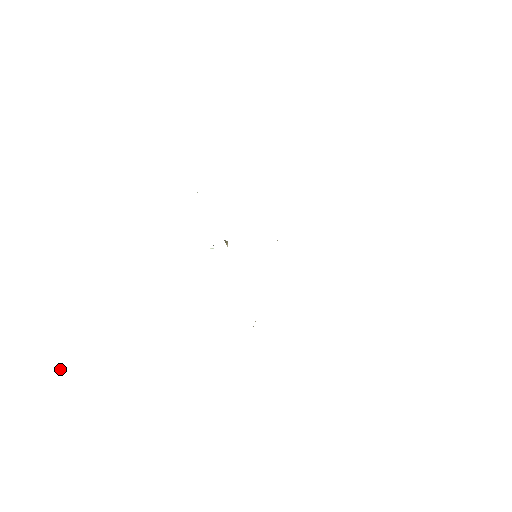
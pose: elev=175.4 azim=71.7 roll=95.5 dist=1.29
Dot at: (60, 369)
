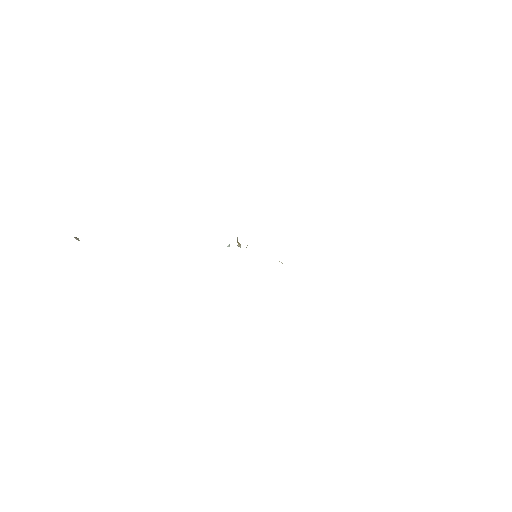
Dot at: (76, 238)
